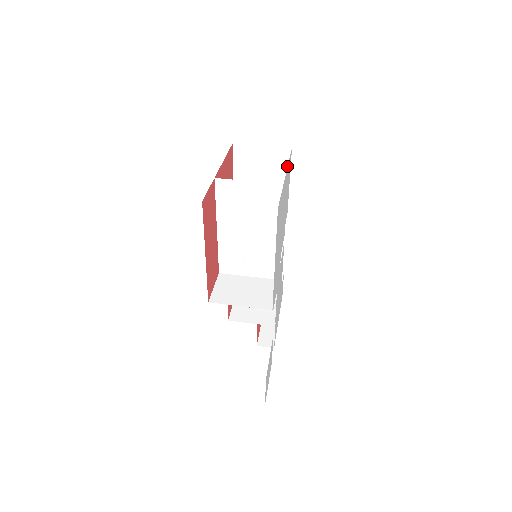
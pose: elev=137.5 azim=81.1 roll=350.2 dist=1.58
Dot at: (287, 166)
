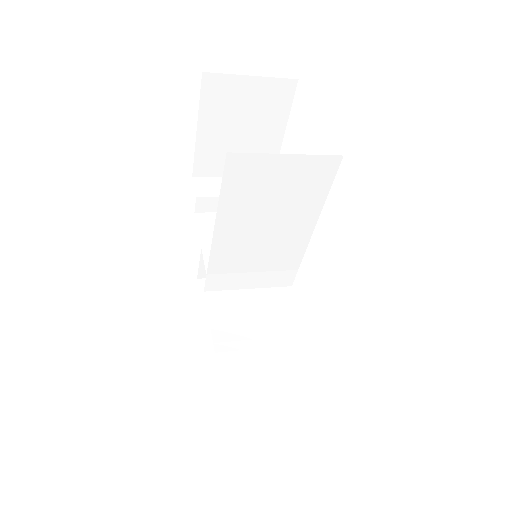
Dot at: (285, 109)
